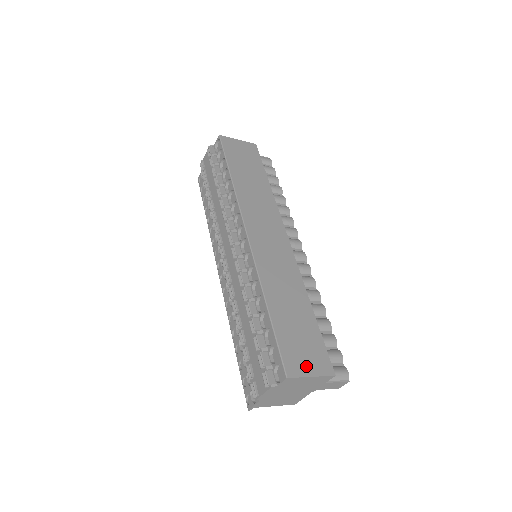
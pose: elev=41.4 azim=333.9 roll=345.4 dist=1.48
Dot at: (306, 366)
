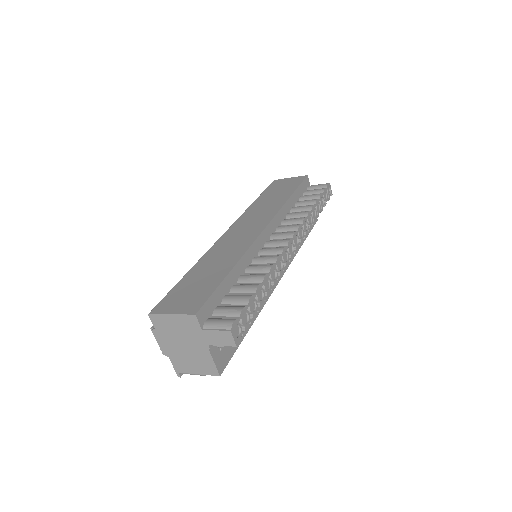
Dot at: (174, 307)
